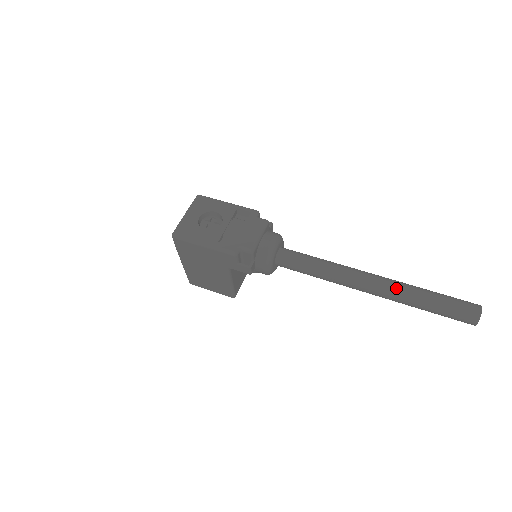
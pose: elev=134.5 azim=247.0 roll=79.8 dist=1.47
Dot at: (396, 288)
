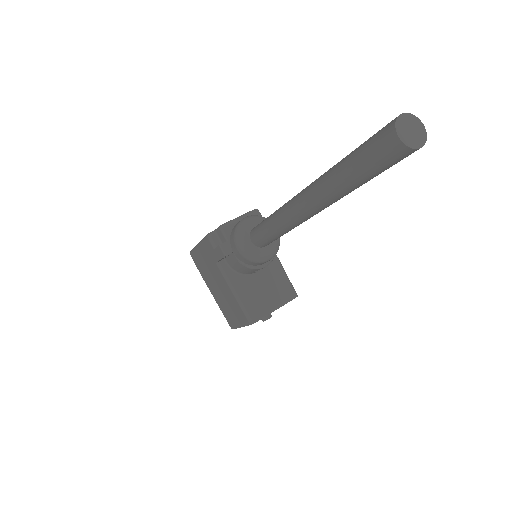
Dot at: (320, 176)
